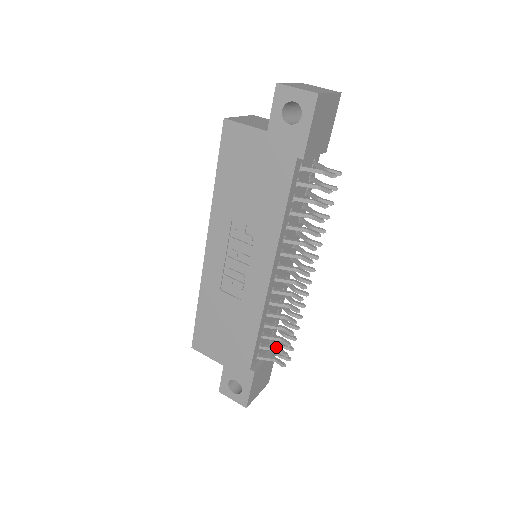
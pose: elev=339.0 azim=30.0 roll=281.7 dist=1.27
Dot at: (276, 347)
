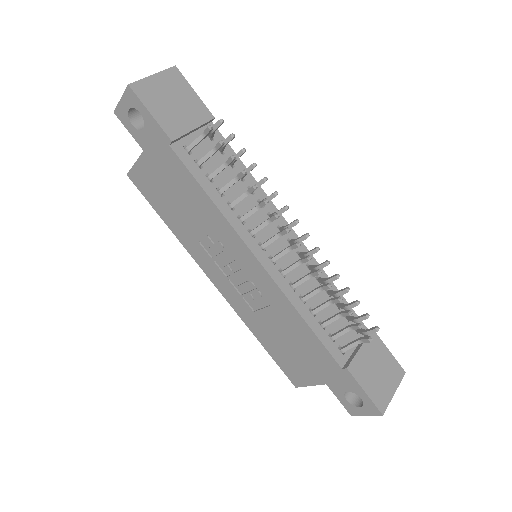
Dot at: (347, 326)
